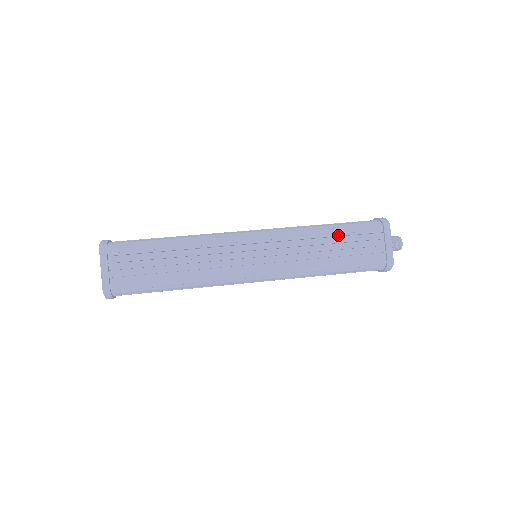
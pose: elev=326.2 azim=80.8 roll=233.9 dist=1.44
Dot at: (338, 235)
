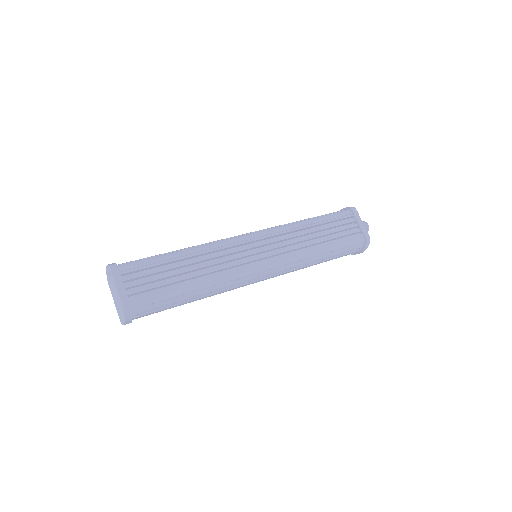
Dot at: (320, 223)
